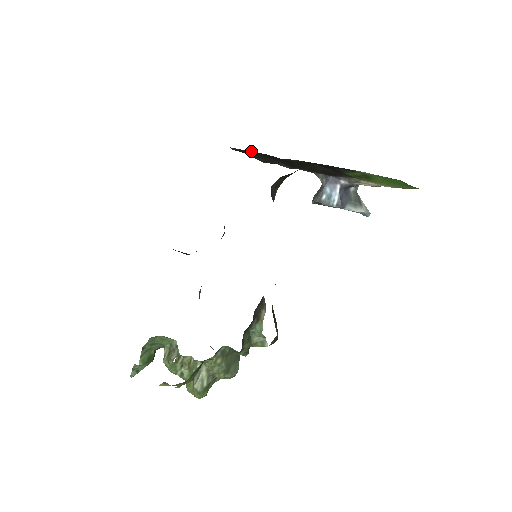
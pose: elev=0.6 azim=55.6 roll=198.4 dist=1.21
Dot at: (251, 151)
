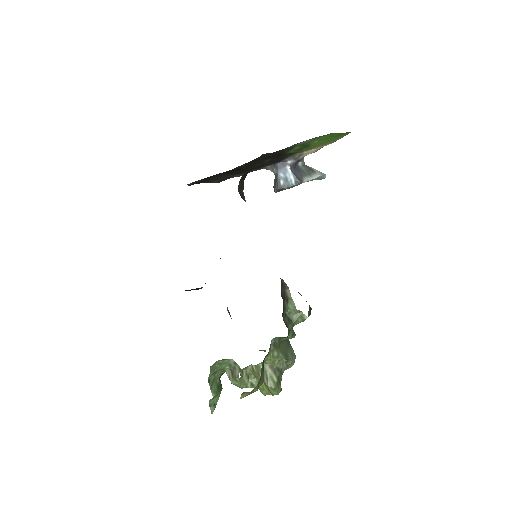
Dot at: (204, 178)
